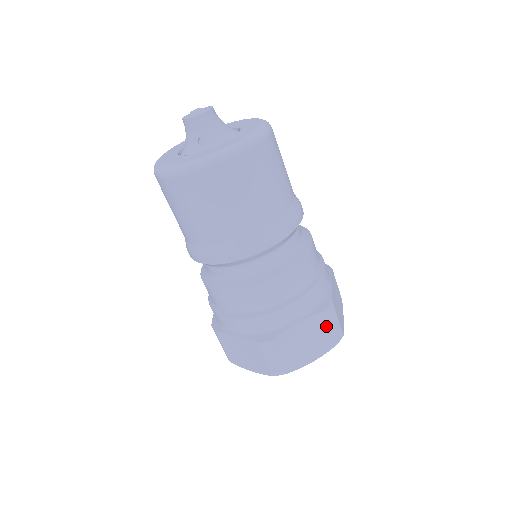
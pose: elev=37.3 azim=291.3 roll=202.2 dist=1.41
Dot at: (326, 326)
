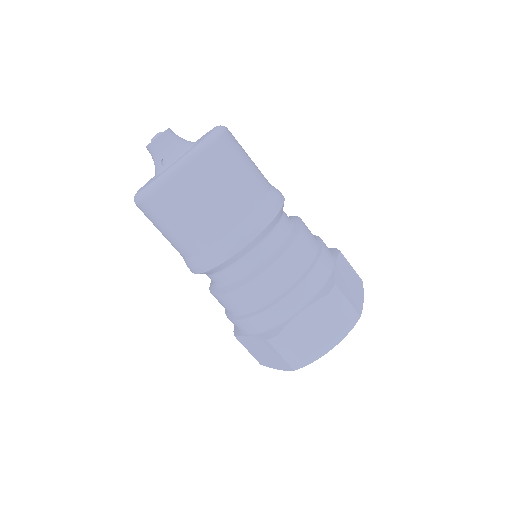
Dot at: (334, 310)
